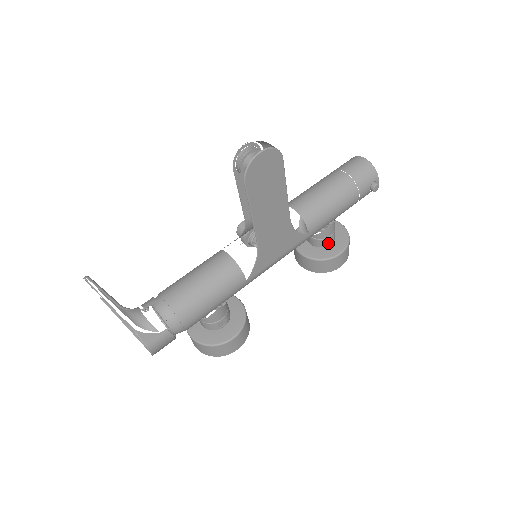
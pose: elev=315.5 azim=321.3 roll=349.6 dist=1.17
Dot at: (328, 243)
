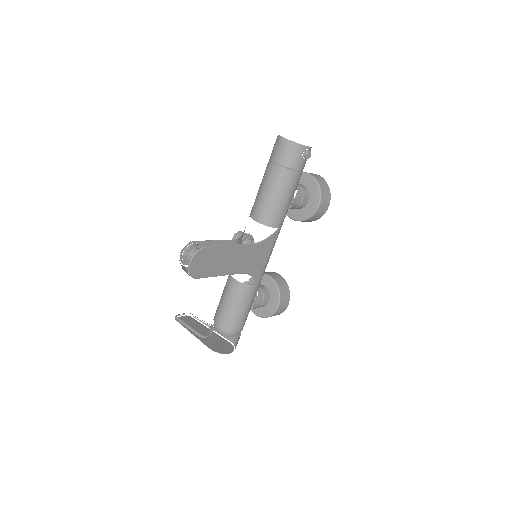
Dot at: (305, 203)
